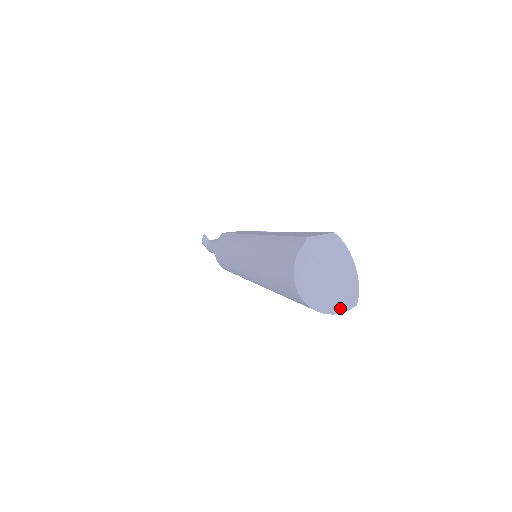
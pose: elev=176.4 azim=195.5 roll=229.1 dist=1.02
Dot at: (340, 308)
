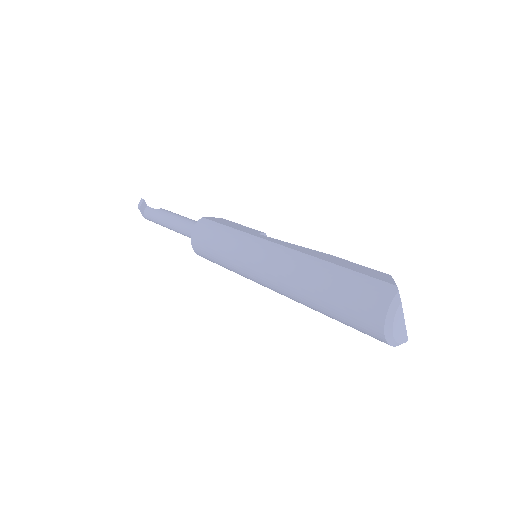
Dot at: occluded
